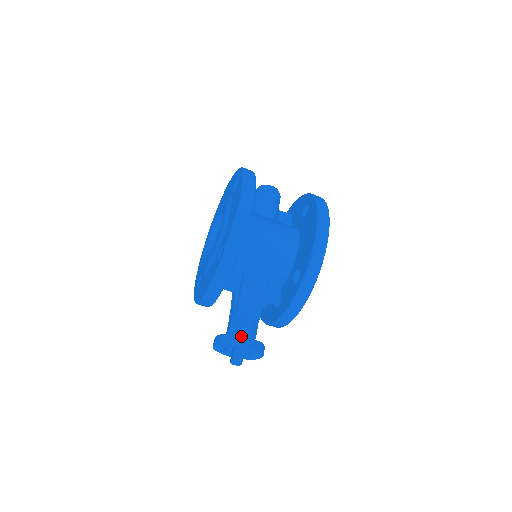
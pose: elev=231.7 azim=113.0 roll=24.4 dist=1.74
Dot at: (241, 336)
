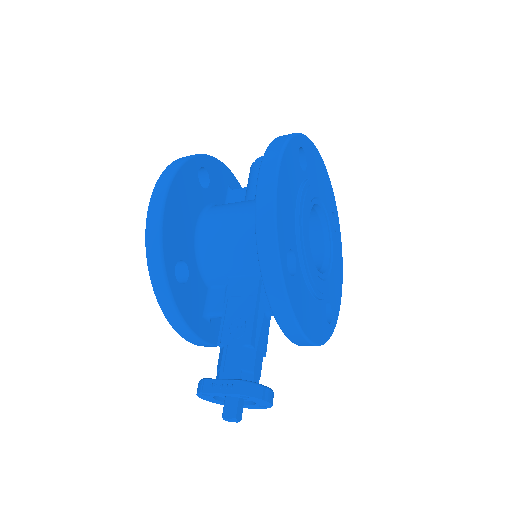
Dot at: (214, 379)
